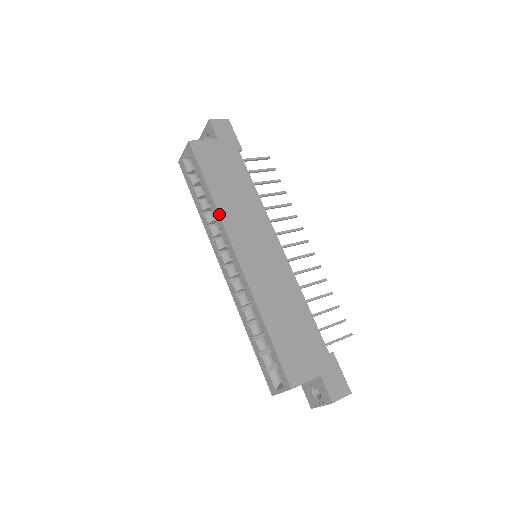
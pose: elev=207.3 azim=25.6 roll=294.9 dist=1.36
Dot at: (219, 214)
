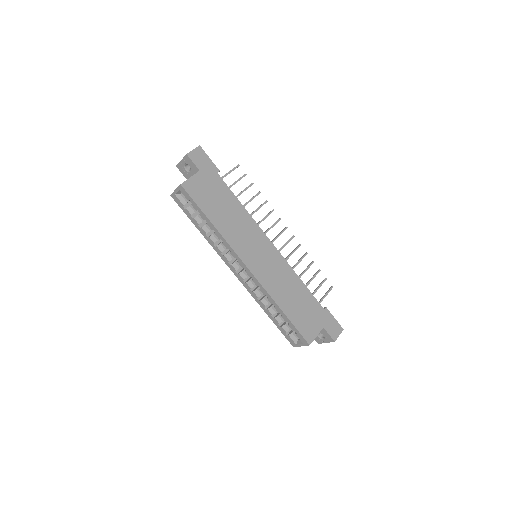
Dot at: (225, 240)
